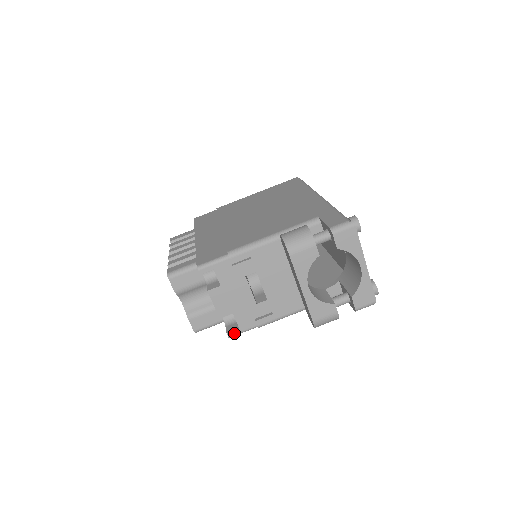
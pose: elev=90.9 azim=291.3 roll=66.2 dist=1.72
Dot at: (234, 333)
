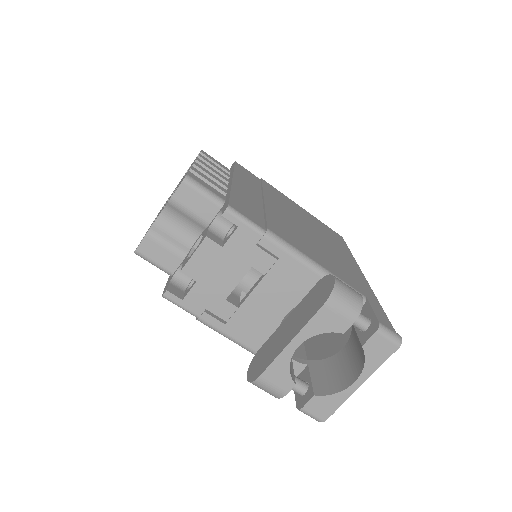
Dot at: (173, 298)
